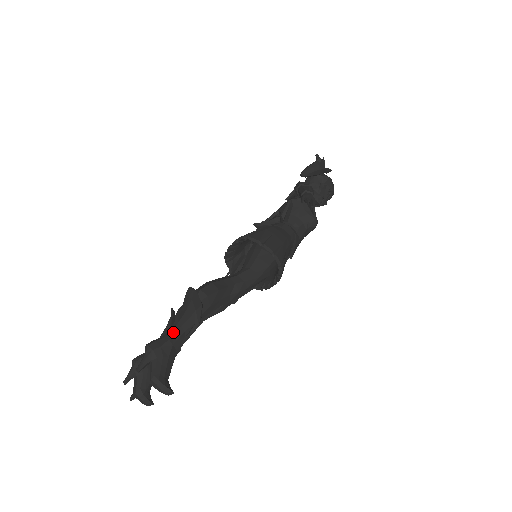
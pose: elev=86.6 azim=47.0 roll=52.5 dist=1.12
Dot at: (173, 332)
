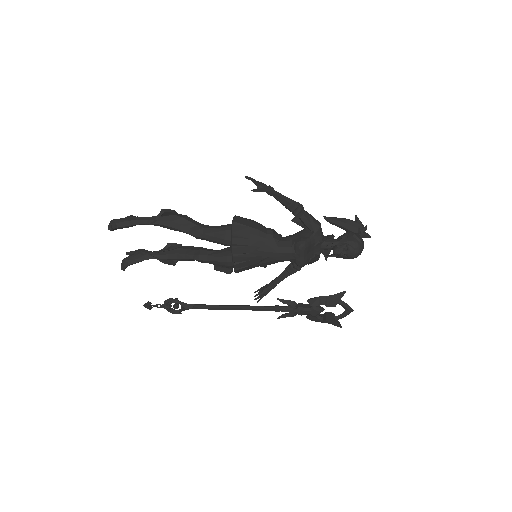
Dot at: (144, 217)
